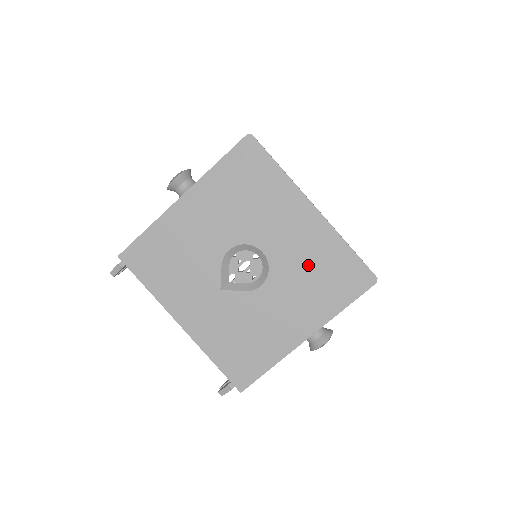
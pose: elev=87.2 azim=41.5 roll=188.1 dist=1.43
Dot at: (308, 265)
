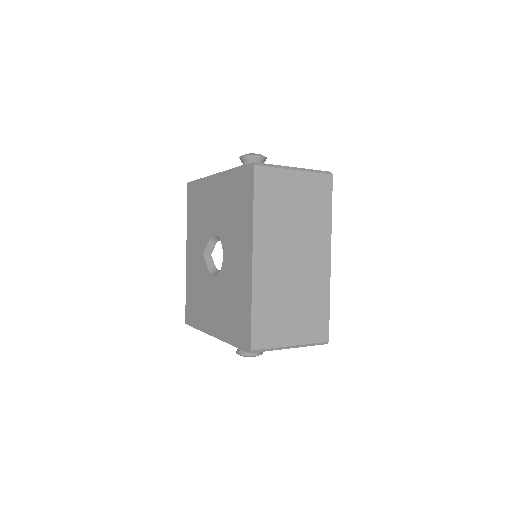
Dot at: (233, 293)
